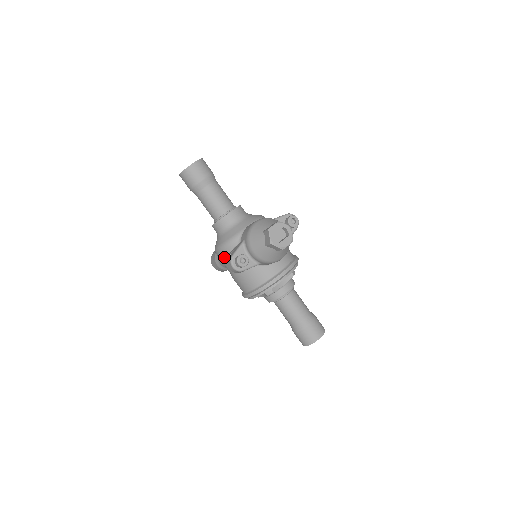
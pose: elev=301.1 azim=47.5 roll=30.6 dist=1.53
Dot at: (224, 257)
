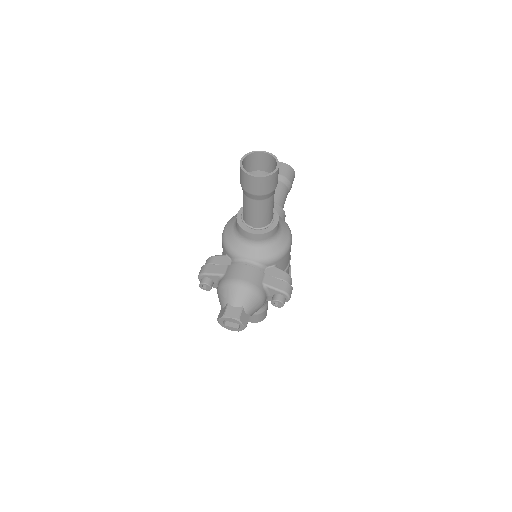
Dot at: occluded
